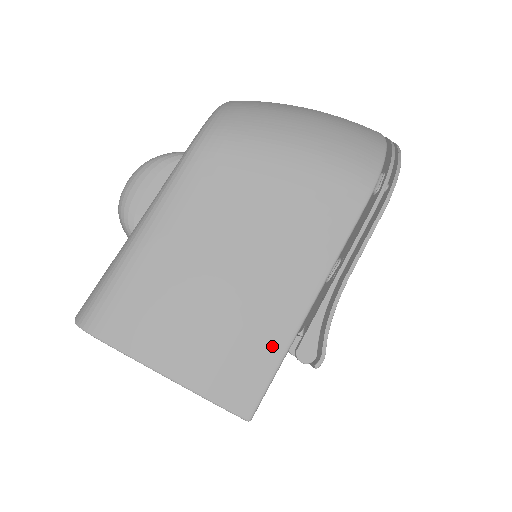
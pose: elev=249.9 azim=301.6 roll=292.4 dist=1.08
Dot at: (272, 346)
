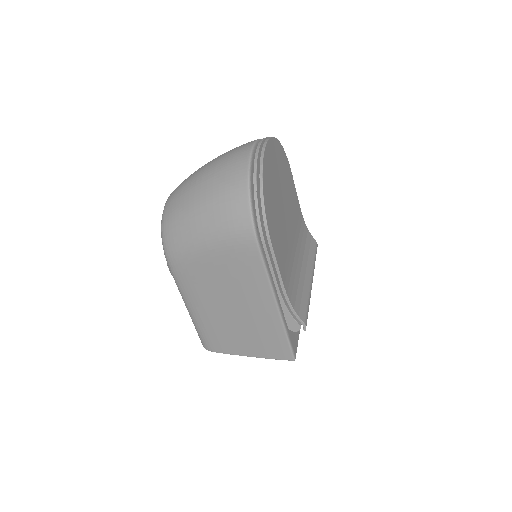
Dot at: (276, 331)
